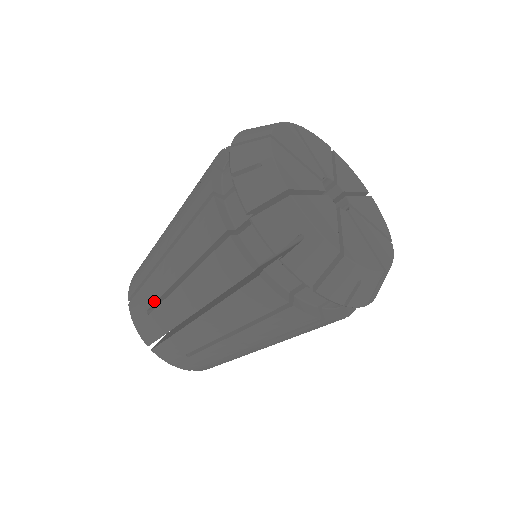
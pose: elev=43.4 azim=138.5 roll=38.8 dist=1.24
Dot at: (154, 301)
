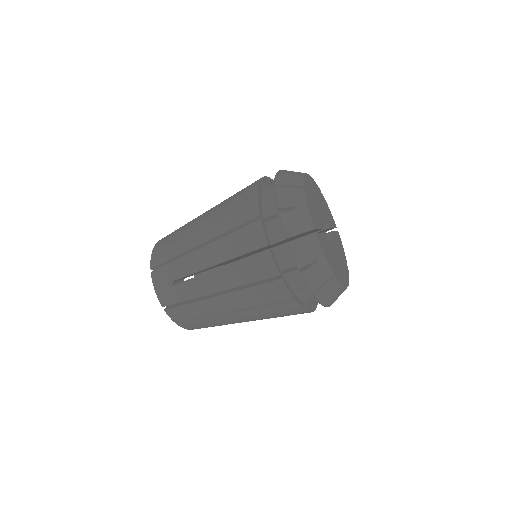
Dot at: (179, 236)
